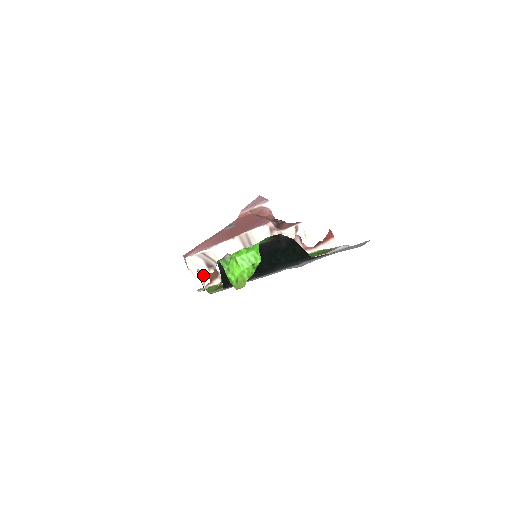
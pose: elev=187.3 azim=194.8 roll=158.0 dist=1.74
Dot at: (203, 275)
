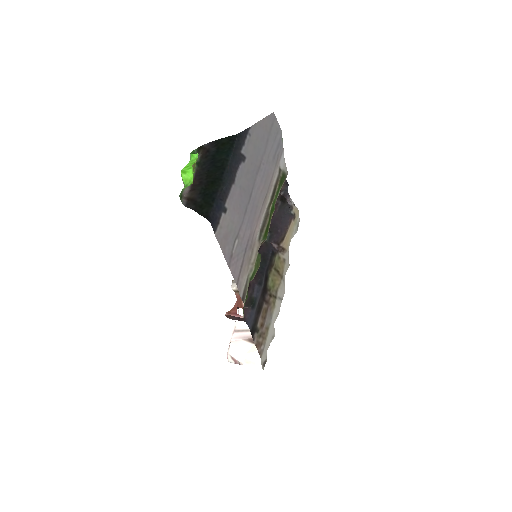
Dot at: (233, 312)
